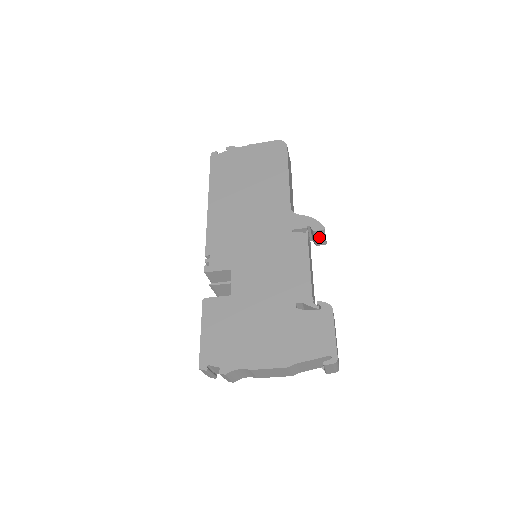
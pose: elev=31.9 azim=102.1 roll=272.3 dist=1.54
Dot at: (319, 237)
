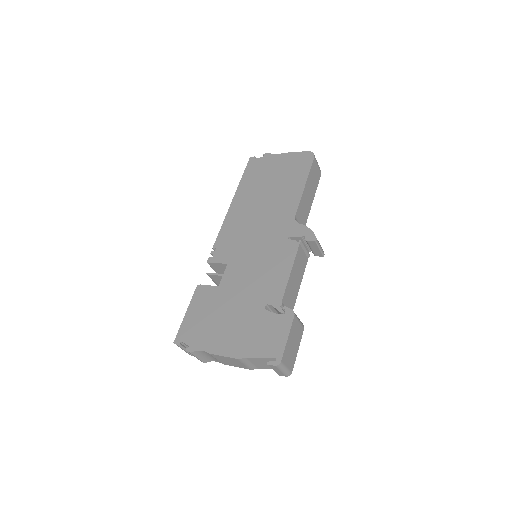
Dot at: (314, 248)
